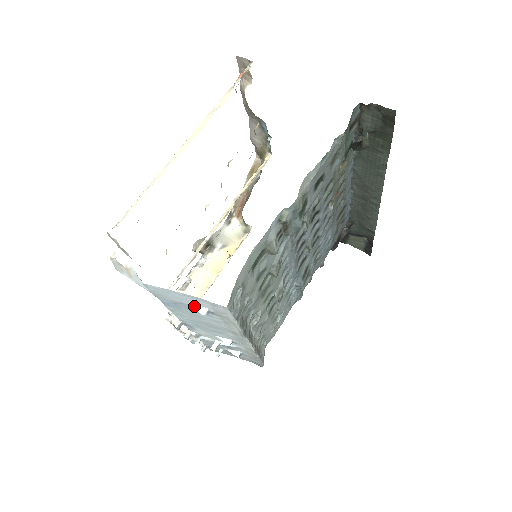
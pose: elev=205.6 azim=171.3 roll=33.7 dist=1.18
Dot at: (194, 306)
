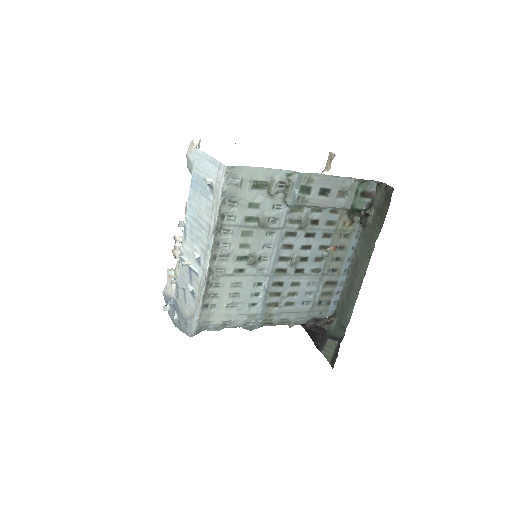
Dot at: (207, 179)
